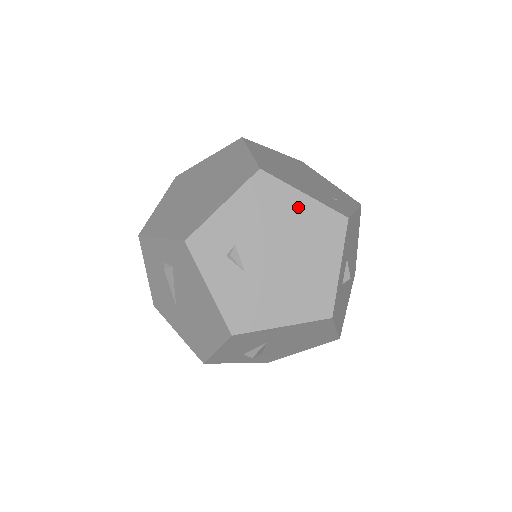
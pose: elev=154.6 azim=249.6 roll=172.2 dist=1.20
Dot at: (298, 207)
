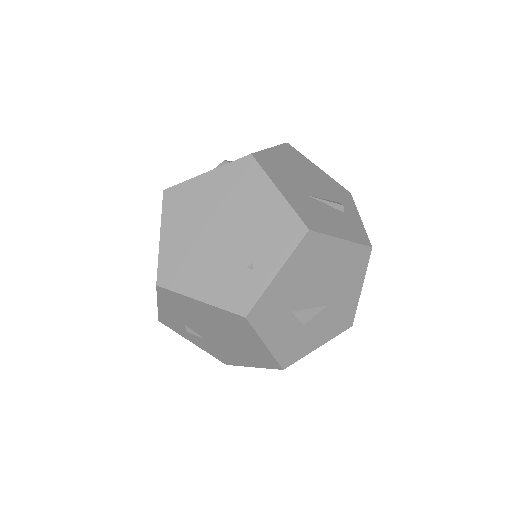
Dot at: (202, 309)
